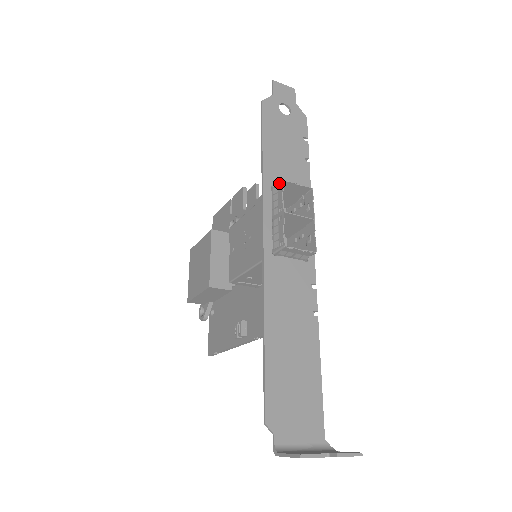
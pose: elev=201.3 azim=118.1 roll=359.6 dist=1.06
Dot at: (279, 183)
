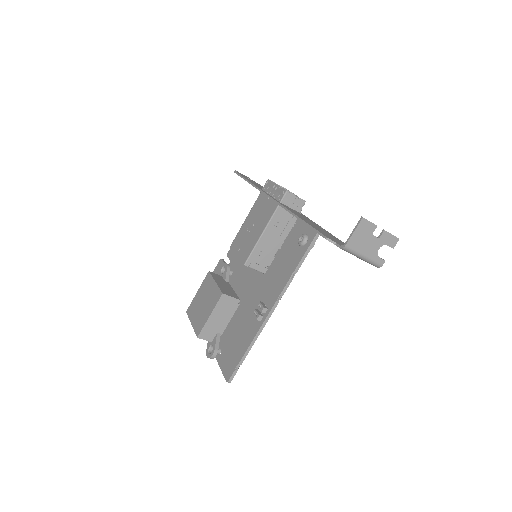
Dot at: (266, 182)
